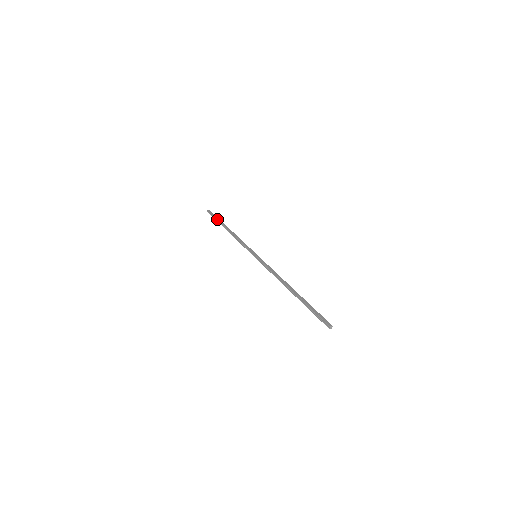
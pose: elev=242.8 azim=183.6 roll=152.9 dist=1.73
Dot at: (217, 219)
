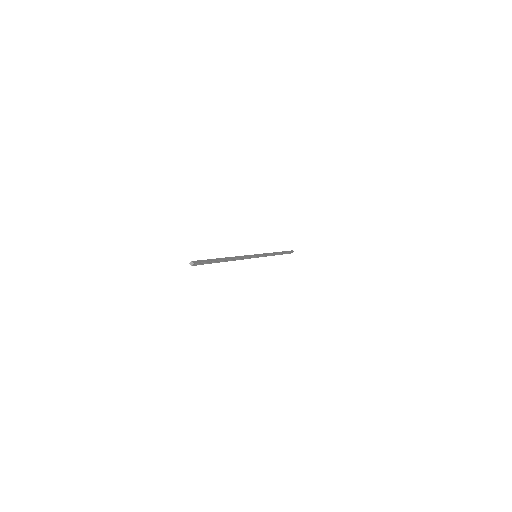
Dot at: (285, 251)
